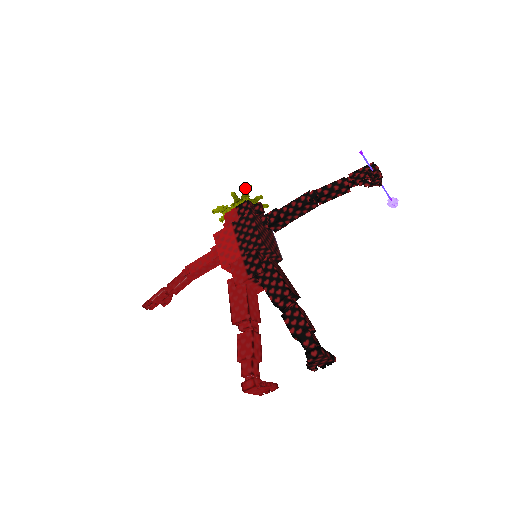
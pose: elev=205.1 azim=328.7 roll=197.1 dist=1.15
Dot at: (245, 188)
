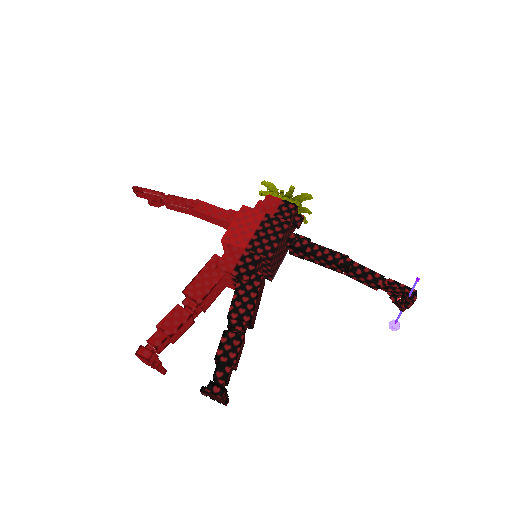
Dot at: (306, 194)
